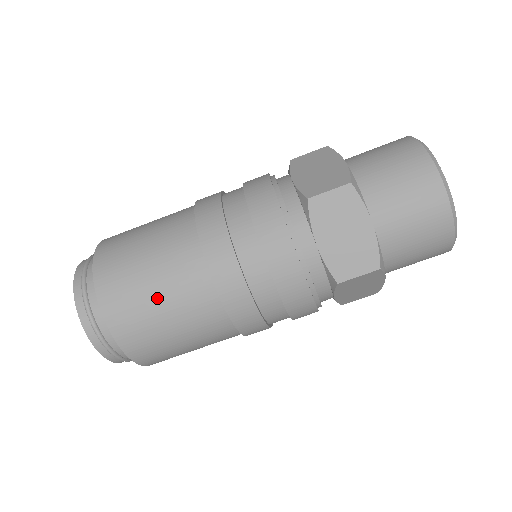
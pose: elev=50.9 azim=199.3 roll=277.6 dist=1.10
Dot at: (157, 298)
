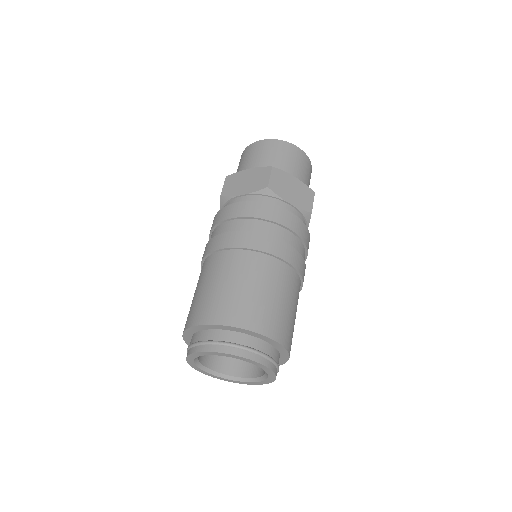
Dot at: (215, 286)
